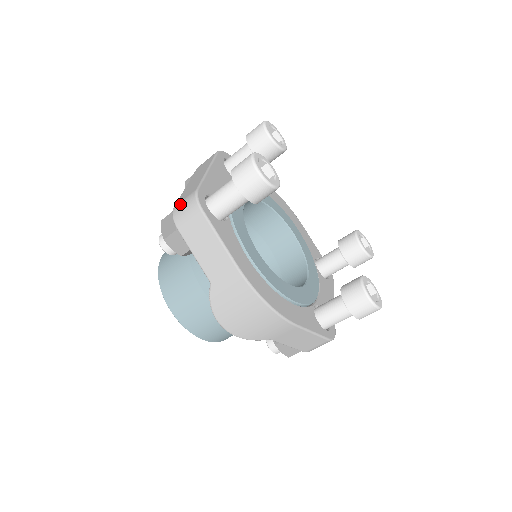
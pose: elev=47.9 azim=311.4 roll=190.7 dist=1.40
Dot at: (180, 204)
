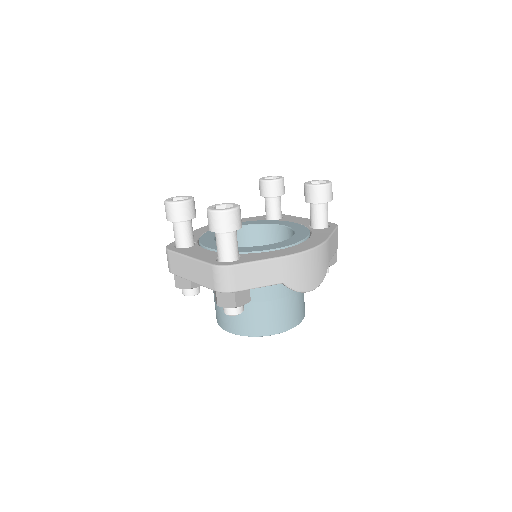
Dot at: (216, 283)
